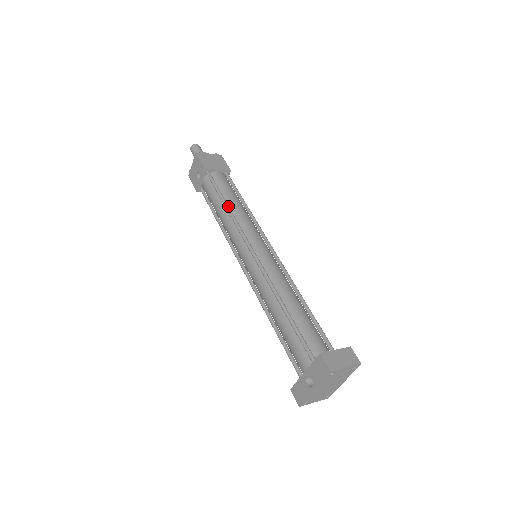
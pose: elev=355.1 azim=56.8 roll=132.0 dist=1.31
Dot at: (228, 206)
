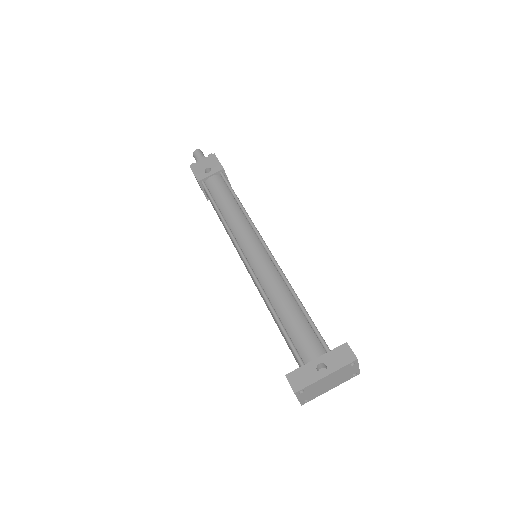
Dot at: (242, 205)
